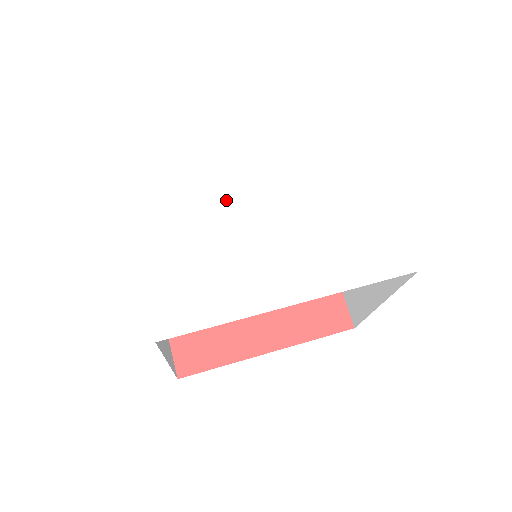
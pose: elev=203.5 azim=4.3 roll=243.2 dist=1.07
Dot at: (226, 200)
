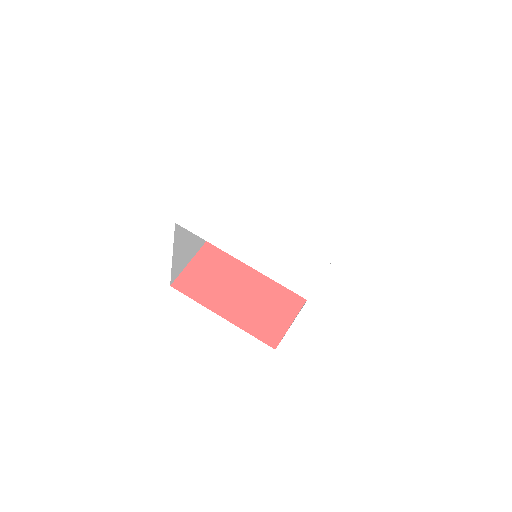
Dot at: (258, 206)
